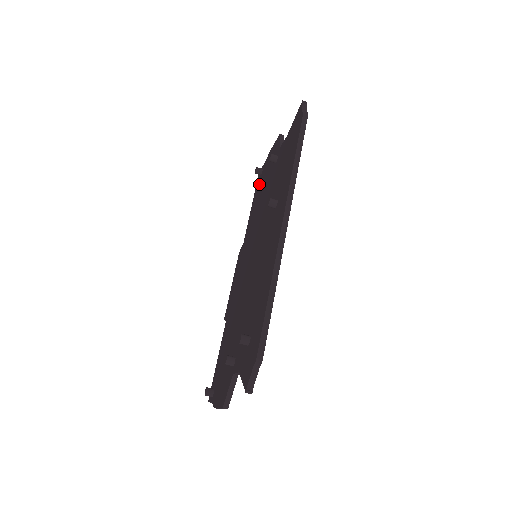
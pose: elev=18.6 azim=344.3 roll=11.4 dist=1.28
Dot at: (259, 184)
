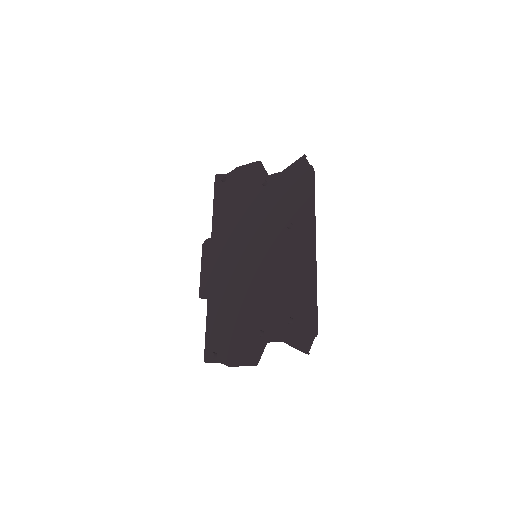
Dot at: (225, 190)
